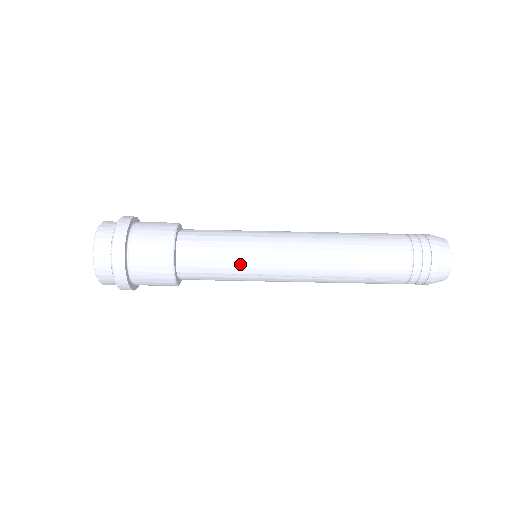
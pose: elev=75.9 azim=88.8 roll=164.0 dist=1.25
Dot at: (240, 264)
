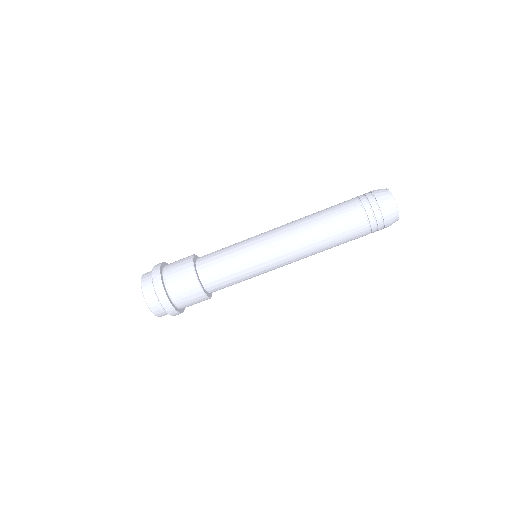
Dot at: (247, 270)
